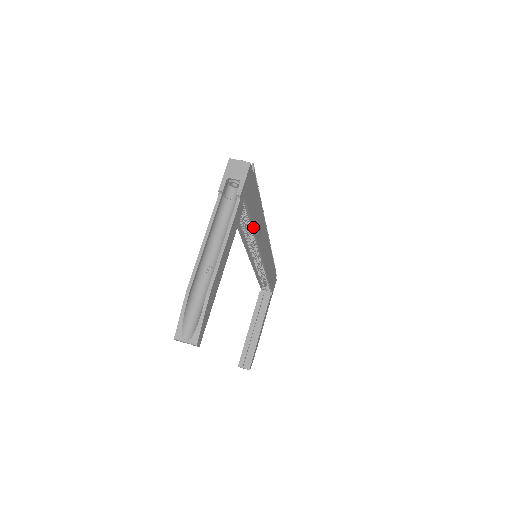
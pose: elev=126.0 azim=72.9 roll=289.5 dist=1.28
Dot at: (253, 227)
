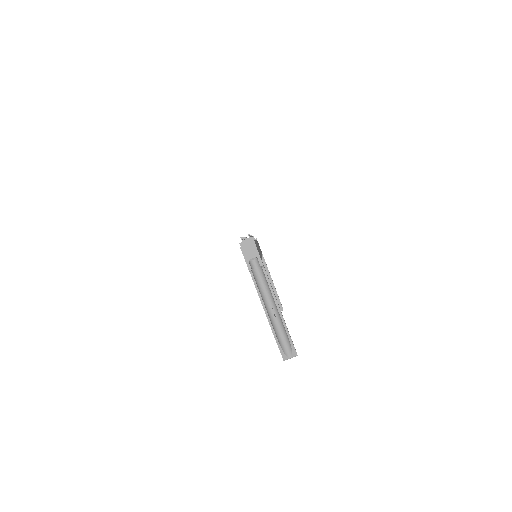
Dot at: occluded
